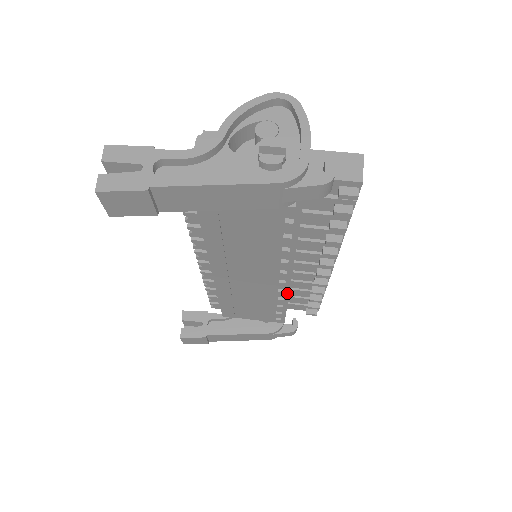
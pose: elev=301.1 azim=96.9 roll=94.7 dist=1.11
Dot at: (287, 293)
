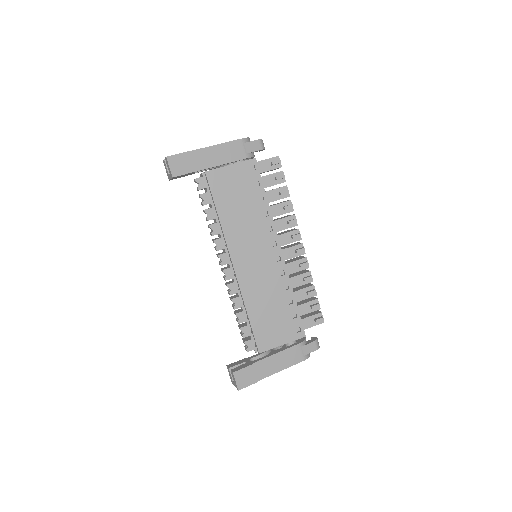
Dot at: (287, 276)
